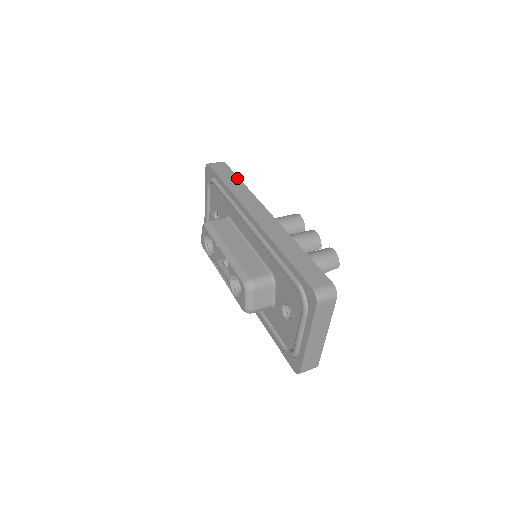
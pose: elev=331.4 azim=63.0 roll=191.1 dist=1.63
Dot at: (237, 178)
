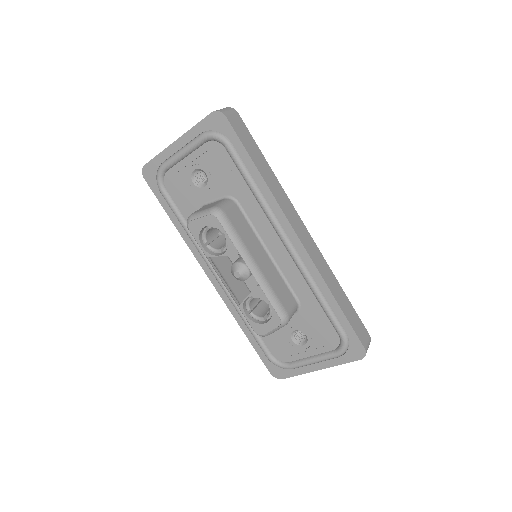
Dot at: (262, 156)
